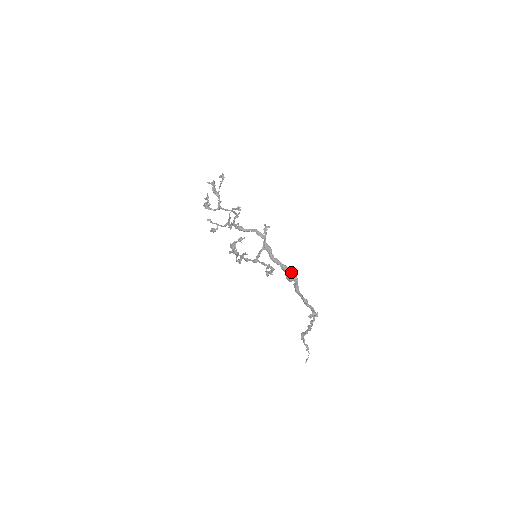
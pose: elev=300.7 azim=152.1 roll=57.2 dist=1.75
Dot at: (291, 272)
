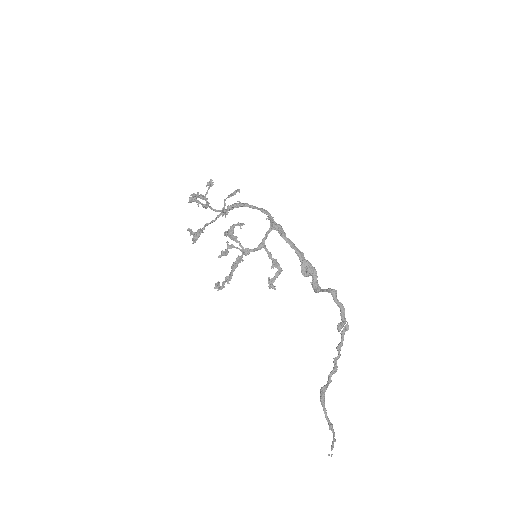
Dot at: (307, 261)
